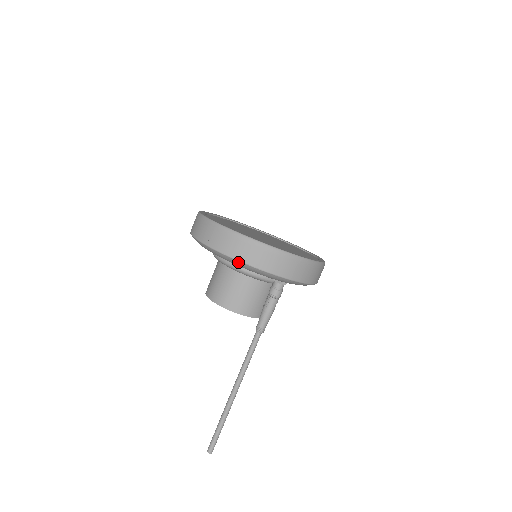
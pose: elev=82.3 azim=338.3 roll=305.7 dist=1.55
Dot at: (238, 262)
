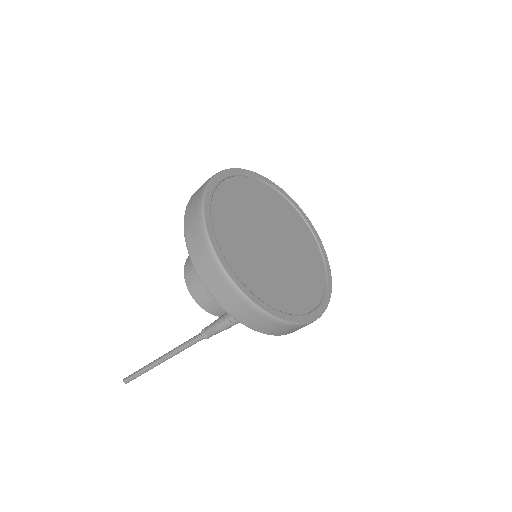
Dot at: (197, 273)
